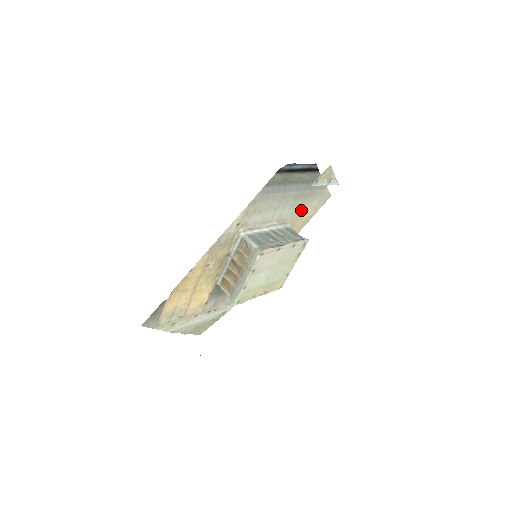
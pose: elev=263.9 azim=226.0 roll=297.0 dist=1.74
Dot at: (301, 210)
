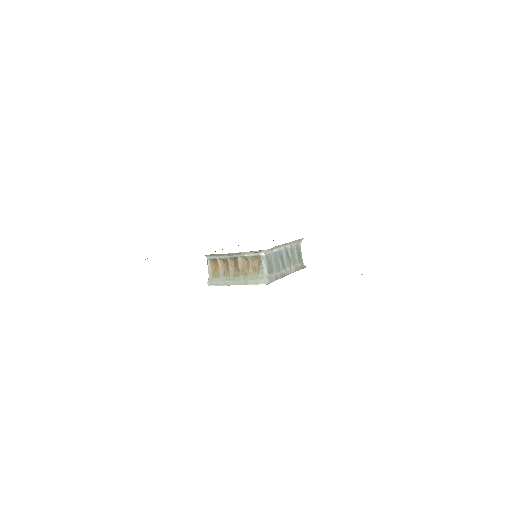
Dot at: occluded
